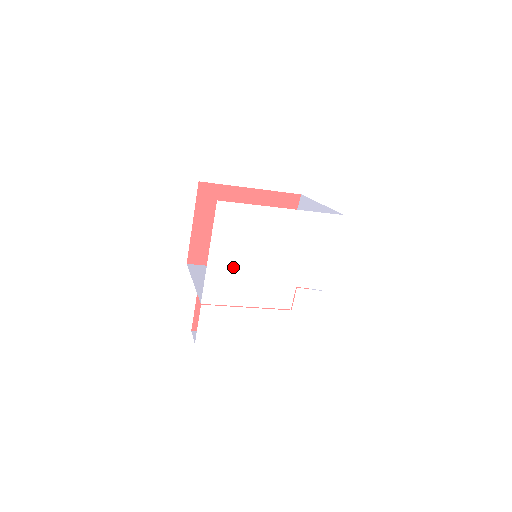
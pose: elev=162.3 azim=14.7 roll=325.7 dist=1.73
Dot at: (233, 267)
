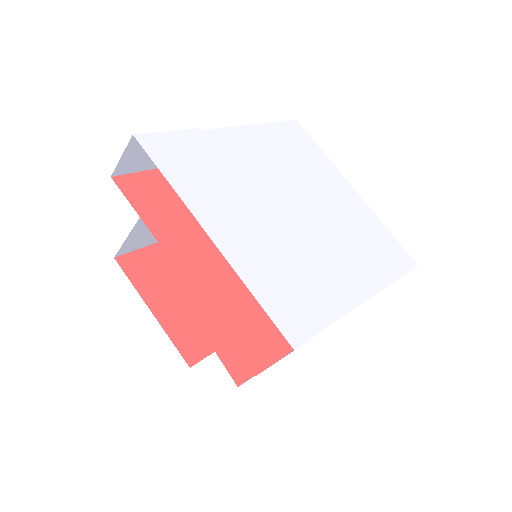
Dot at: (268, 158)
